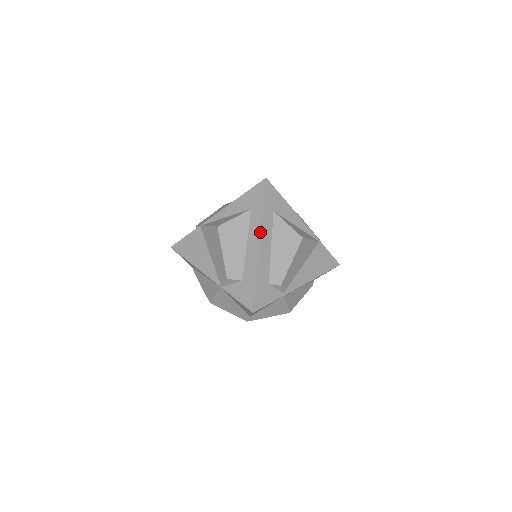
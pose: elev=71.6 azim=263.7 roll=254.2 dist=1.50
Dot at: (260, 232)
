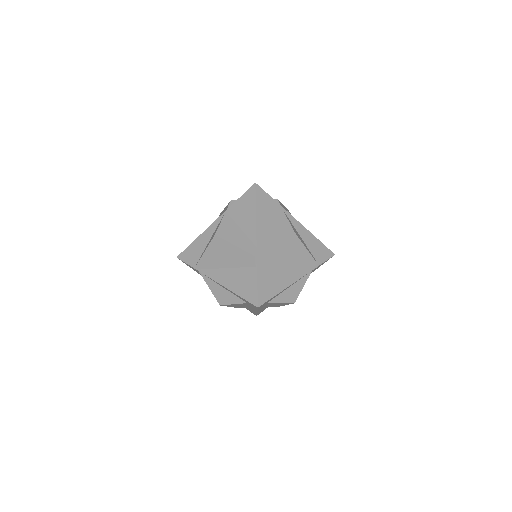
Dot at: occluded
